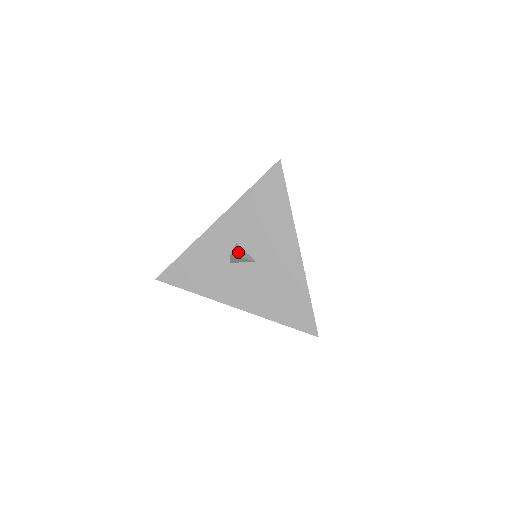
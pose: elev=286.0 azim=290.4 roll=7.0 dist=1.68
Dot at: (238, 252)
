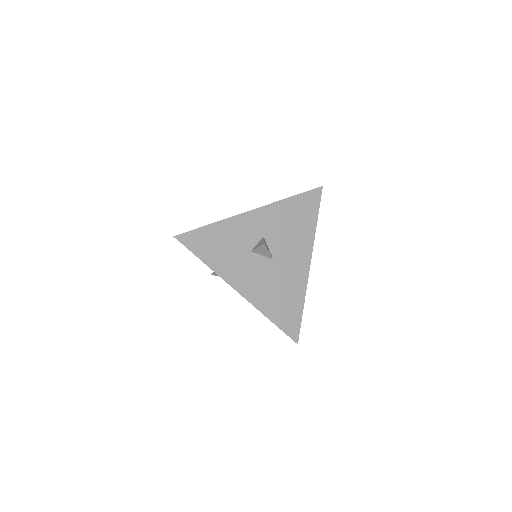
Dot at: (266, 244)
